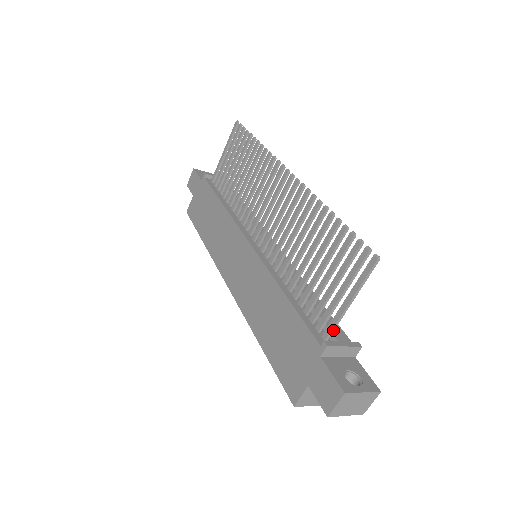
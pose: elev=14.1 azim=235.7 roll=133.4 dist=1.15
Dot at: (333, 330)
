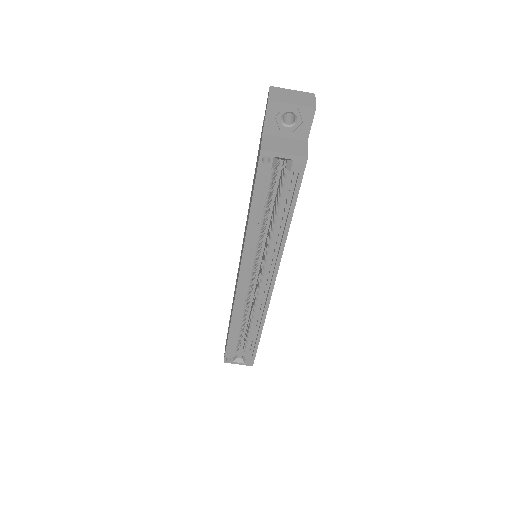
Dot at: occluded
